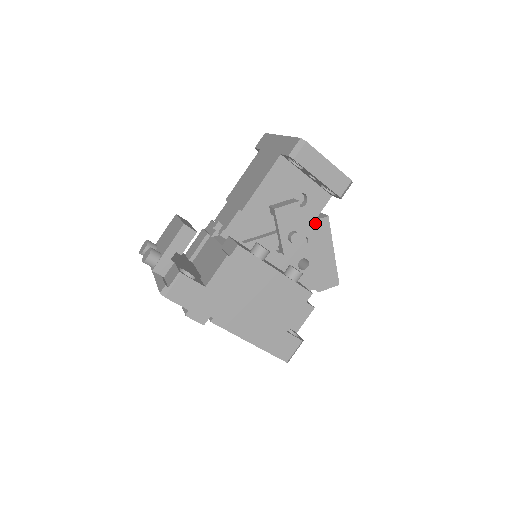
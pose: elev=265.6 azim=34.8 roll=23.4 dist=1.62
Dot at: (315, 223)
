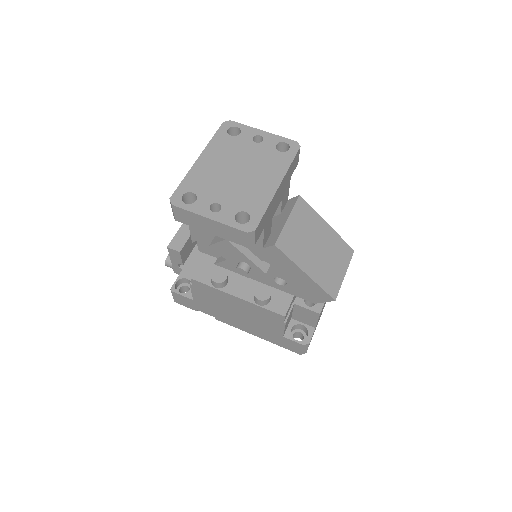
Dot at: (265, 251)
